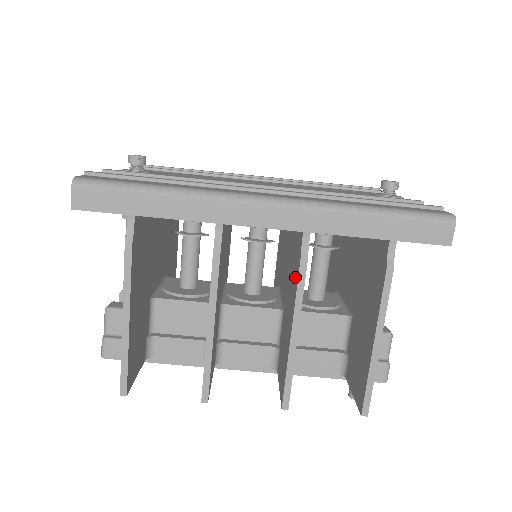
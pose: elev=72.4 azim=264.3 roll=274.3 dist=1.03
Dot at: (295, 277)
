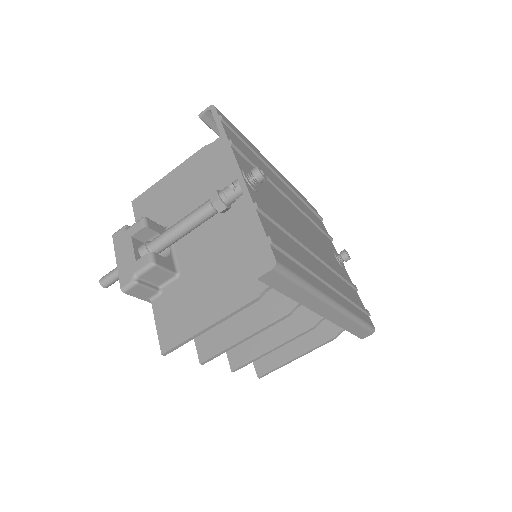
Dot at: (297, 322)
